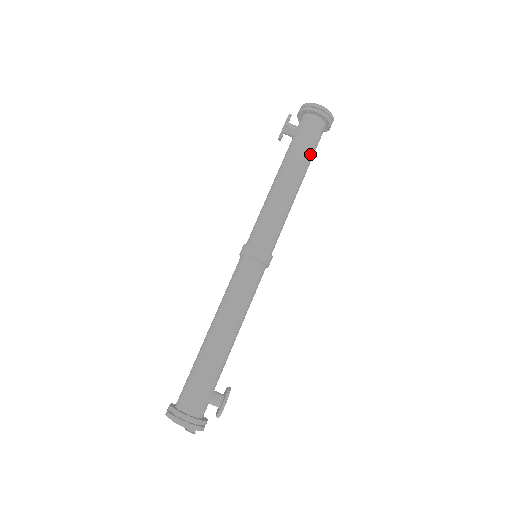
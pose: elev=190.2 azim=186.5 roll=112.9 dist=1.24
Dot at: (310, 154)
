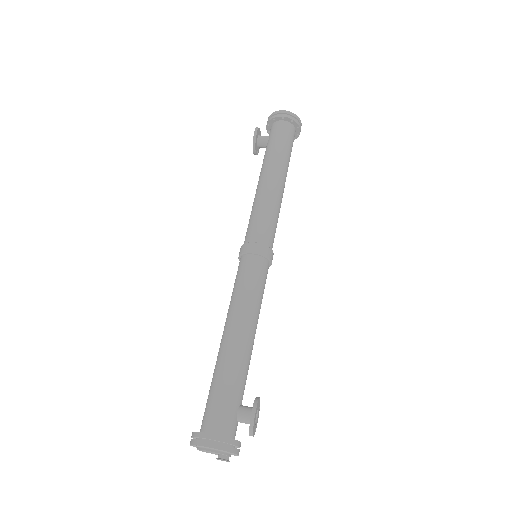
Dot at: (286, 153)
